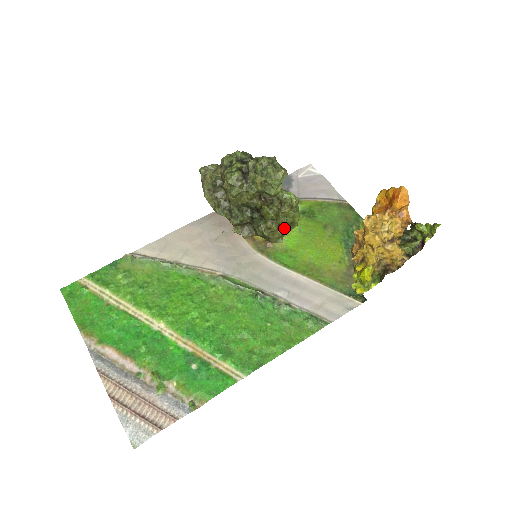
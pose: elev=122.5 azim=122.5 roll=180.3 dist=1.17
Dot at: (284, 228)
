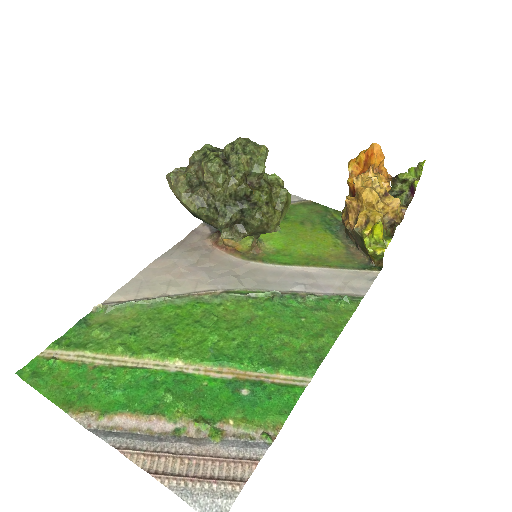
Dot at: (281, 210)
